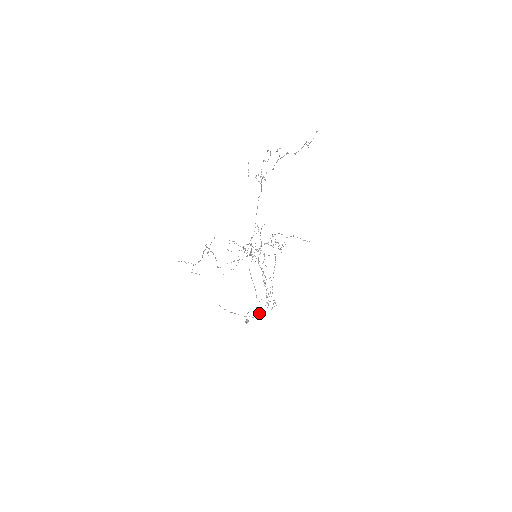
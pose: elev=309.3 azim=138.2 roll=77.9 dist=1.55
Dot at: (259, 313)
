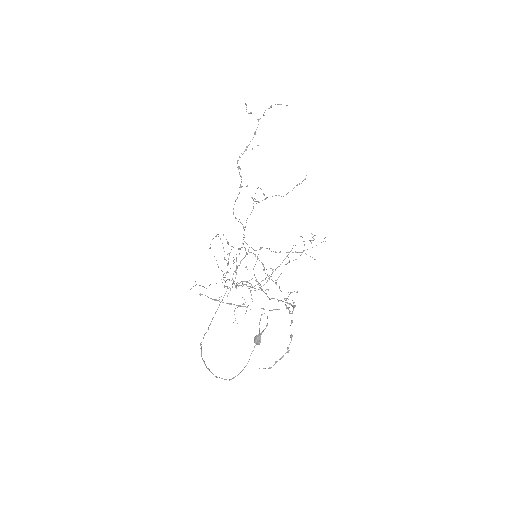
Dot at: occluded
